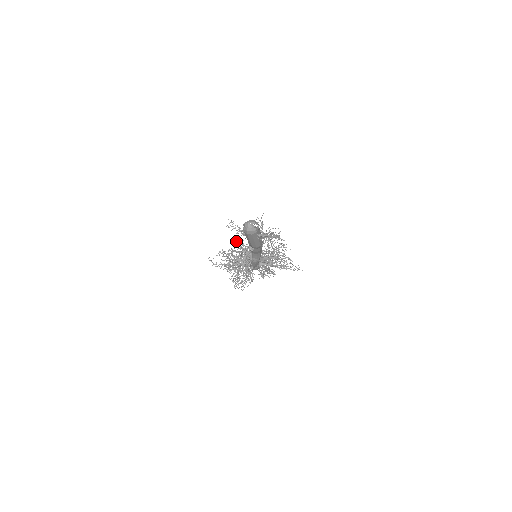
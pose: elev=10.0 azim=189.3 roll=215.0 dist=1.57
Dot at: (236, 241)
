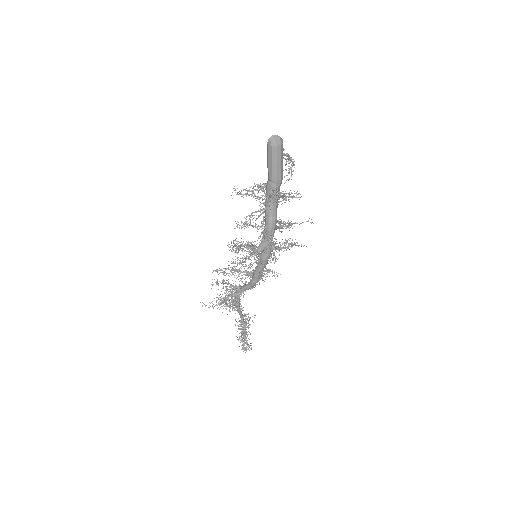
Dot at: (220, 270)
